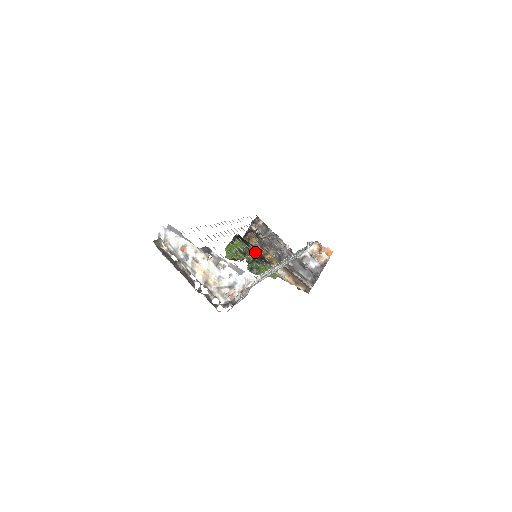
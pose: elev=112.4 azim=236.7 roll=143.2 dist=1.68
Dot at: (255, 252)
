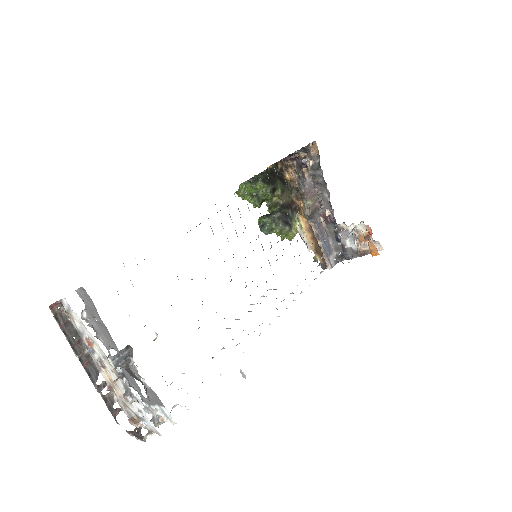
Dot at: (283, 195)
